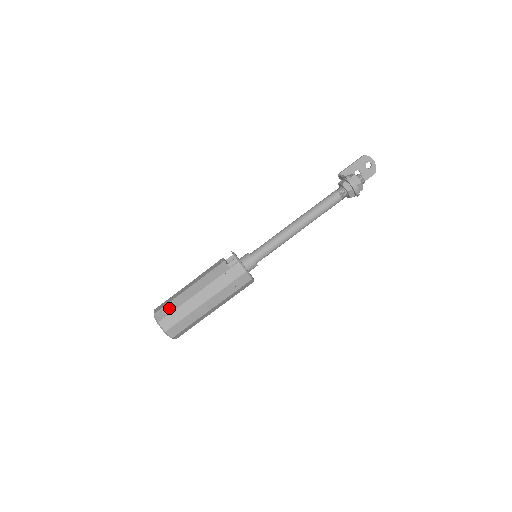
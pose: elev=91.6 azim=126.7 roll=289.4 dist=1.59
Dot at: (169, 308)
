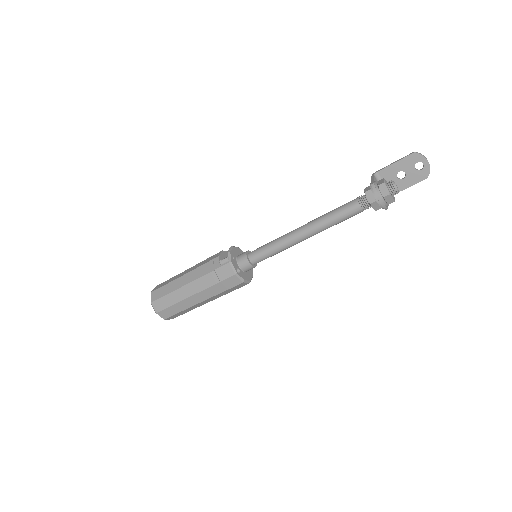
Dot at: (162, 291)
